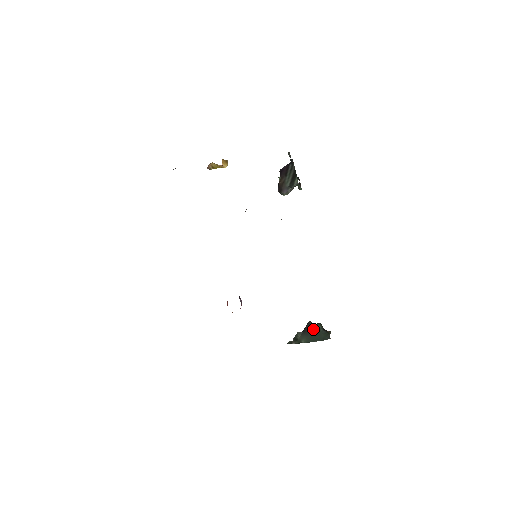
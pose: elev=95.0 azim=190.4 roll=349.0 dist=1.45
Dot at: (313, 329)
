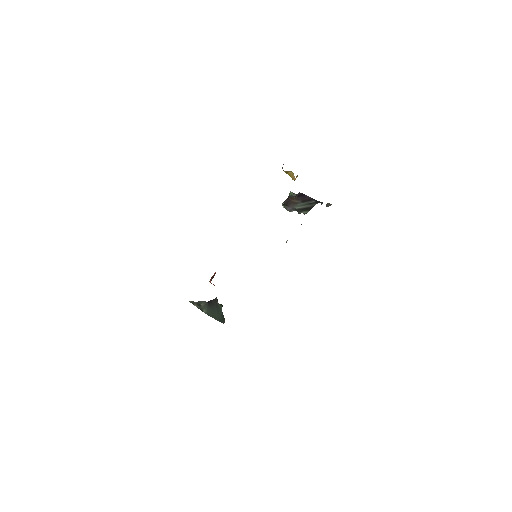
Dot at: (217, 307)
